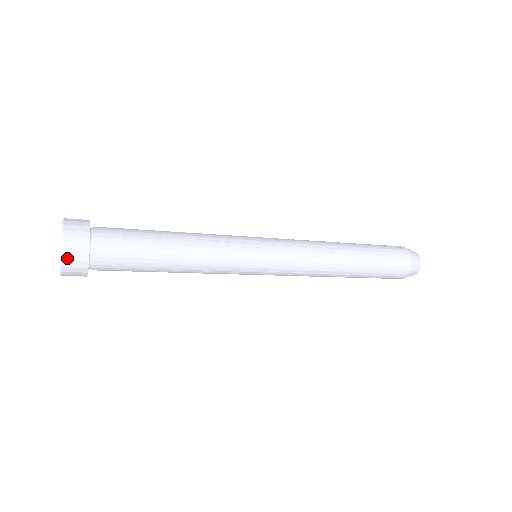
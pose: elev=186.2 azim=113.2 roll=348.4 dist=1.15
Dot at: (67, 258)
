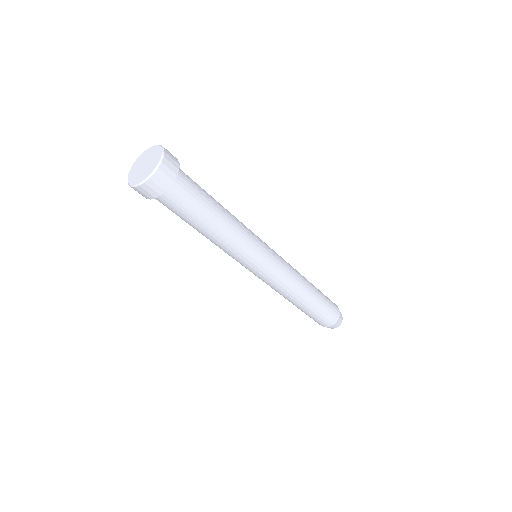
Dot at: (158, 174)
